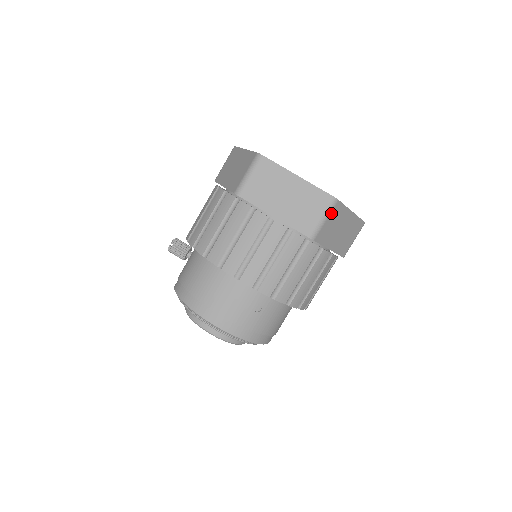
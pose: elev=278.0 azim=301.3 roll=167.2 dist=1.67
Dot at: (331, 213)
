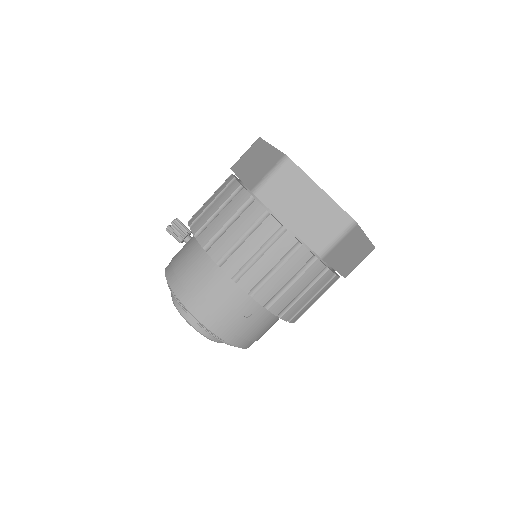
Dot at: (347, 235)
